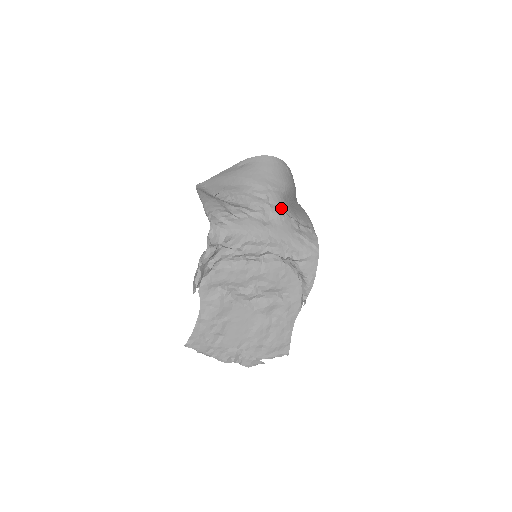
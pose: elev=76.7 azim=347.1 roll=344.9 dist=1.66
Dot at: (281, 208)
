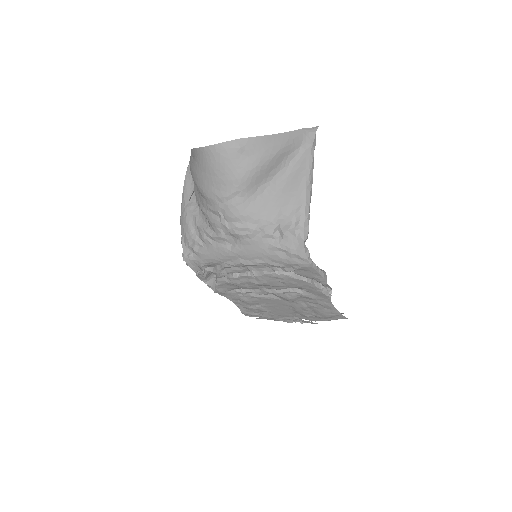
Dot at: (242, 222)
